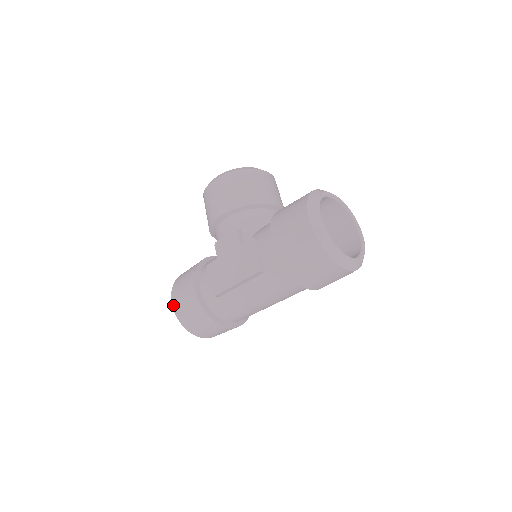
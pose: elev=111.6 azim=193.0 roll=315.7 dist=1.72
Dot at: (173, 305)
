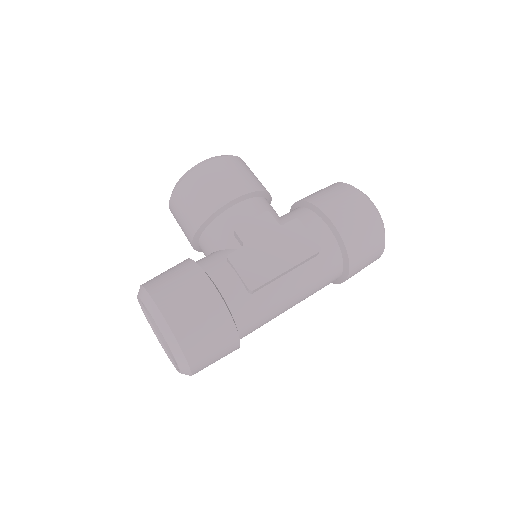
Dot at: (168, 318)
